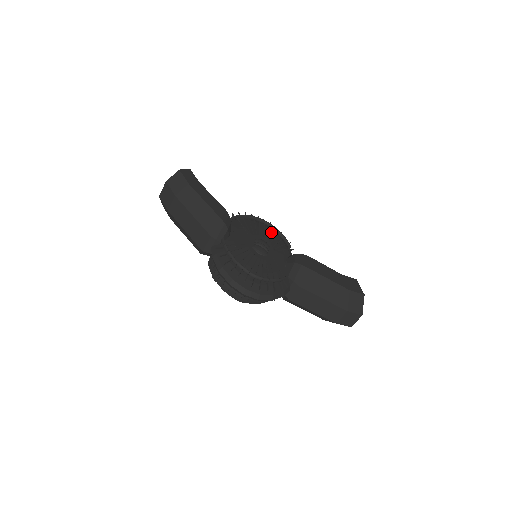
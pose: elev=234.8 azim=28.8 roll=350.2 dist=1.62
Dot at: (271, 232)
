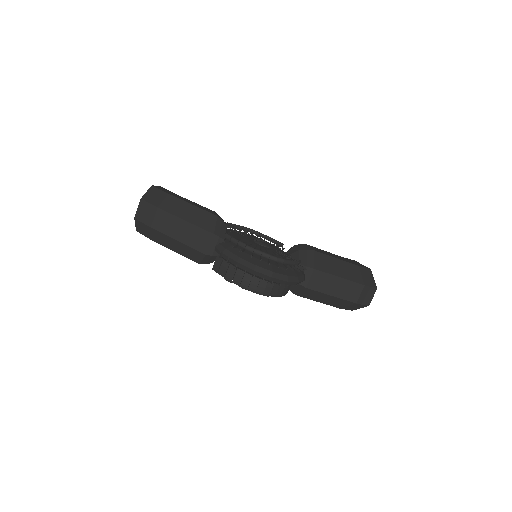
Dot at: occluded
